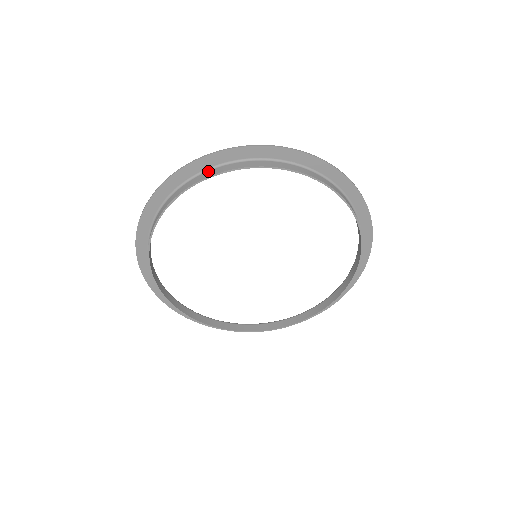
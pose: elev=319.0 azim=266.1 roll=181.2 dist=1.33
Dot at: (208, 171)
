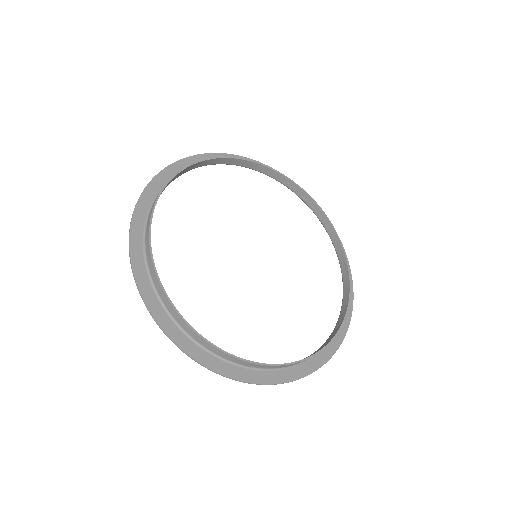
Dot at: (189, 168)
